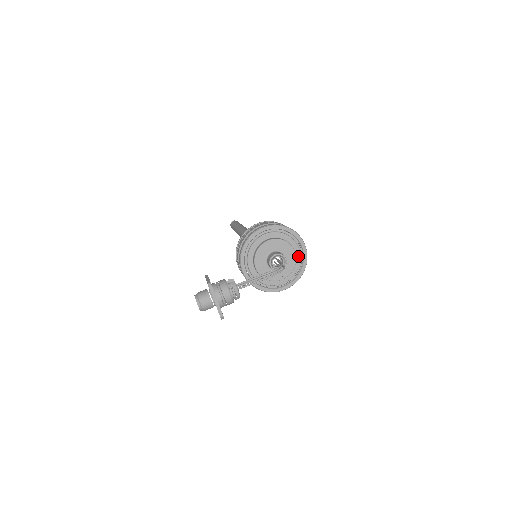
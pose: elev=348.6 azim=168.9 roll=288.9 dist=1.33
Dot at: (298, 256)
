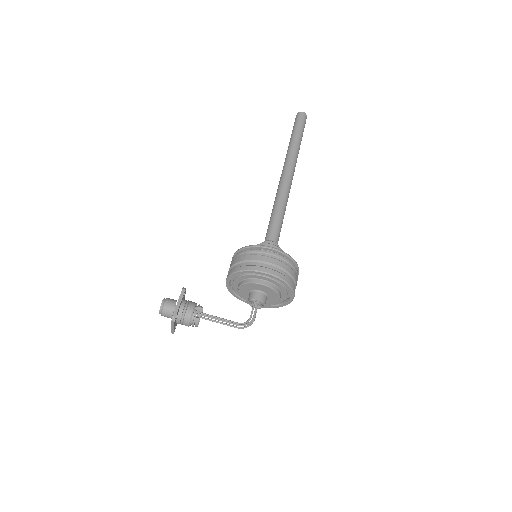
Dot at: (282, 299)
